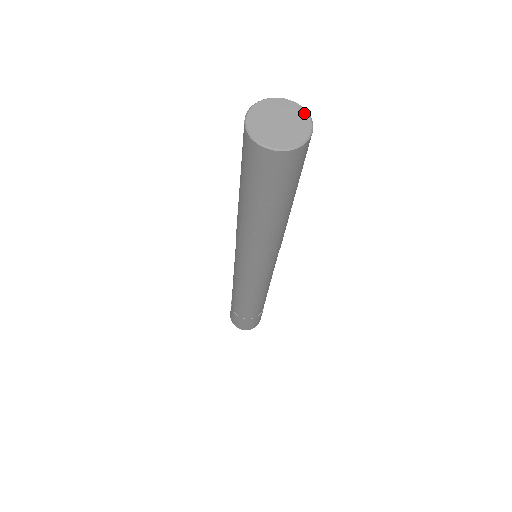
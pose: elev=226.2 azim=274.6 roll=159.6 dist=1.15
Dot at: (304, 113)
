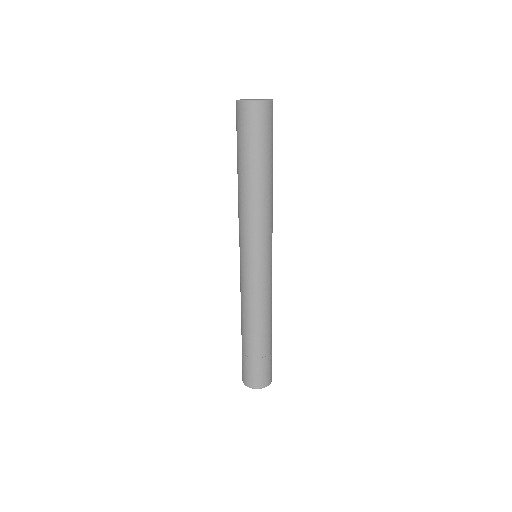
Dot at: occluded
